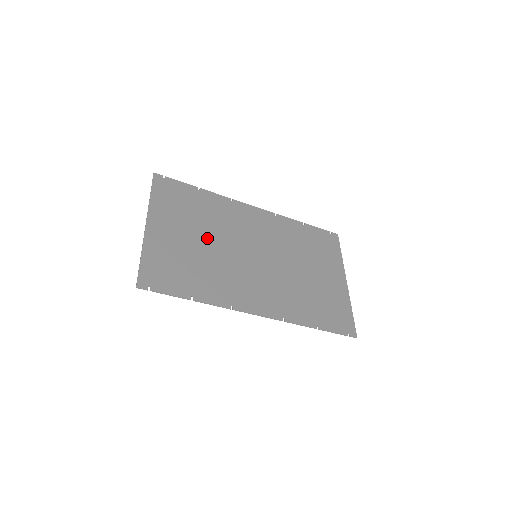
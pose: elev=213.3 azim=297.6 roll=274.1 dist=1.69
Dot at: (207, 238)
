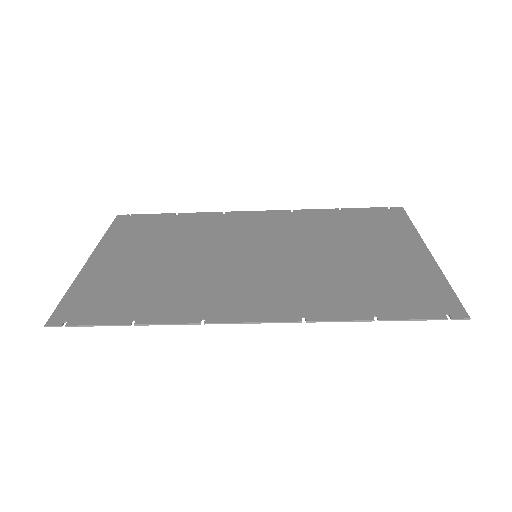
Dot at: (177, 254)
